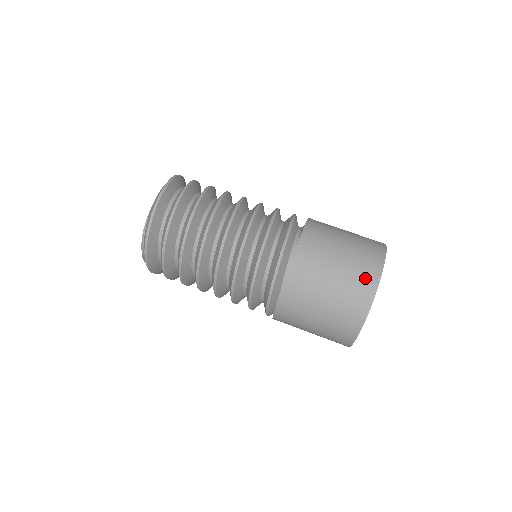
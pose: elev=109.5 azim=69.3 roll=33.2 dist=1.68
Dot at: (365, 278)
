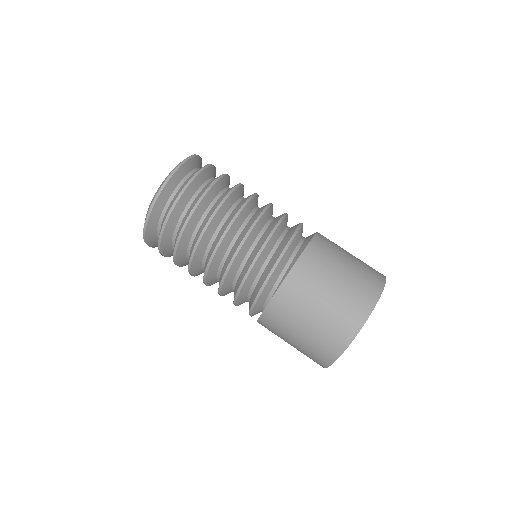
Dot at: (321, 355)
